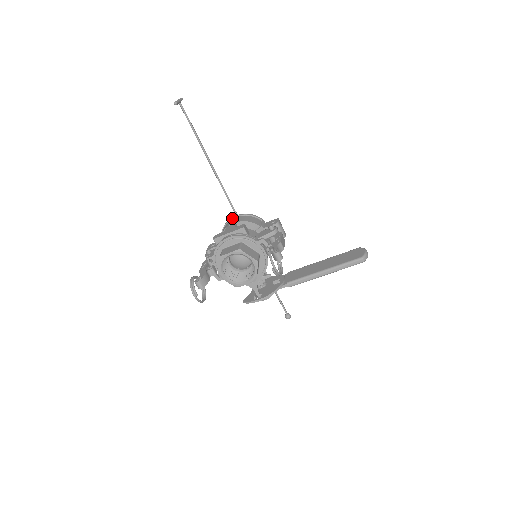
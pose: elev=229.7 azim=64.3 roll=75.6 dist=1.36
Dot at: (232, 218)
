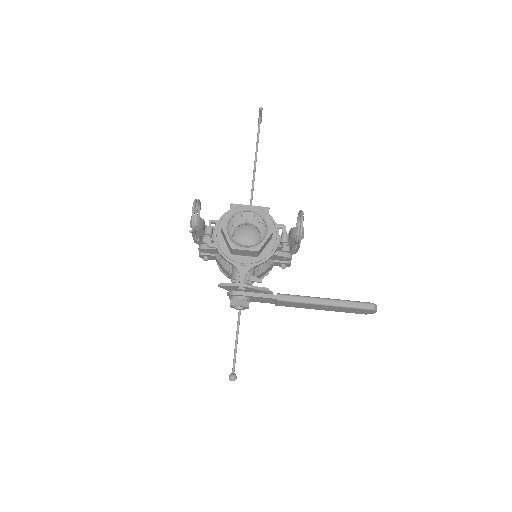
Dot at: occluded
